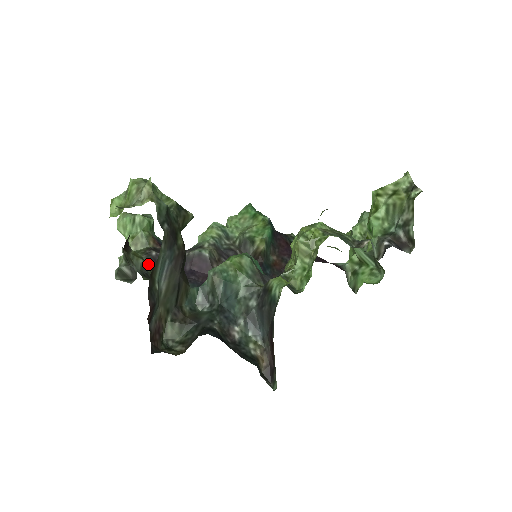
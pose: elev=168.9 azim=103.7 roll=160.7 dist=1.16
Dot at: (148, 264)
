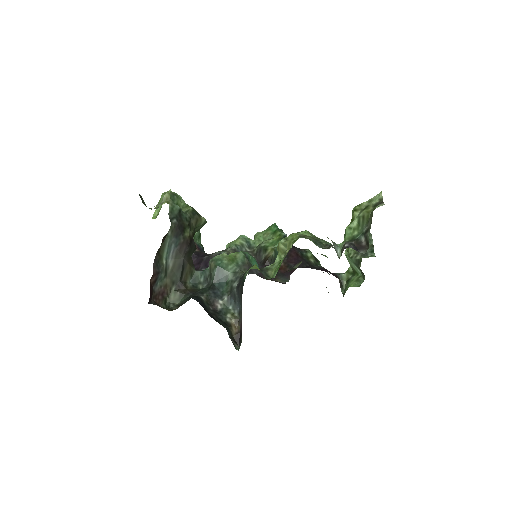
Dot at: occluded
